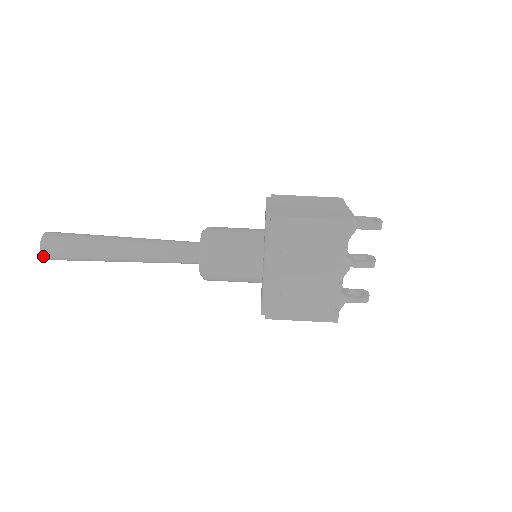
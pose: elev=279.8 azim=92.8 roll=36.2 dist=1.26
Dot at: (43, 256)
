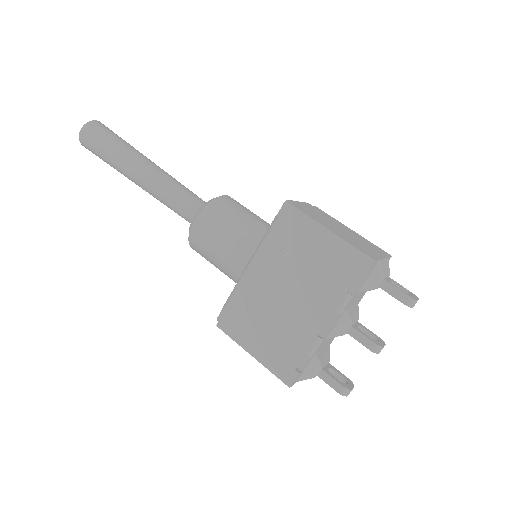
Dot at: (80, 137)
